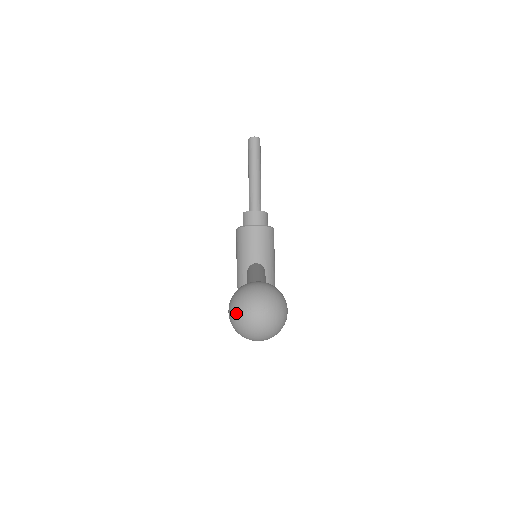
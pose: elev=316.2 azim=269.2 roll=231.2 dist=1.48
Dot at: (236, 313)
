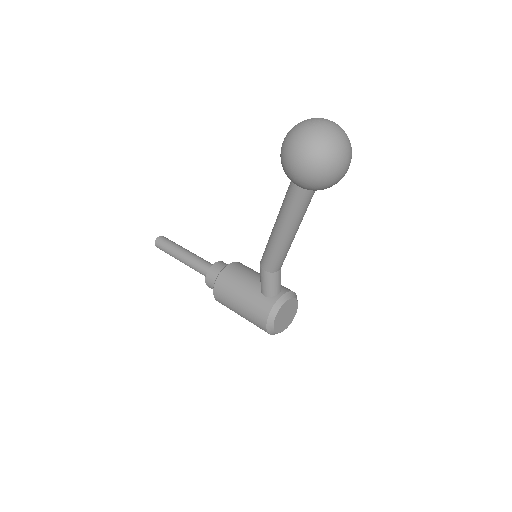
Dot at: (303, 140)
